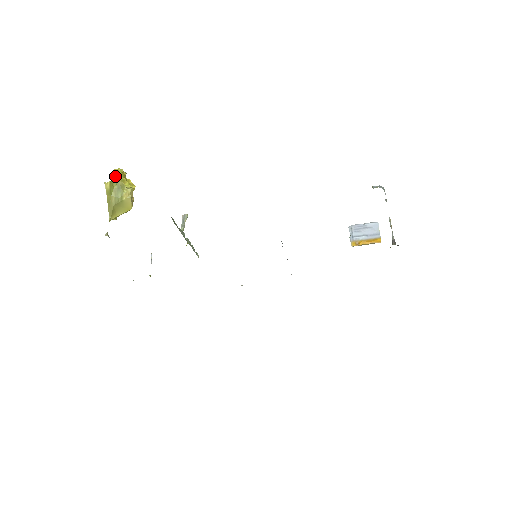
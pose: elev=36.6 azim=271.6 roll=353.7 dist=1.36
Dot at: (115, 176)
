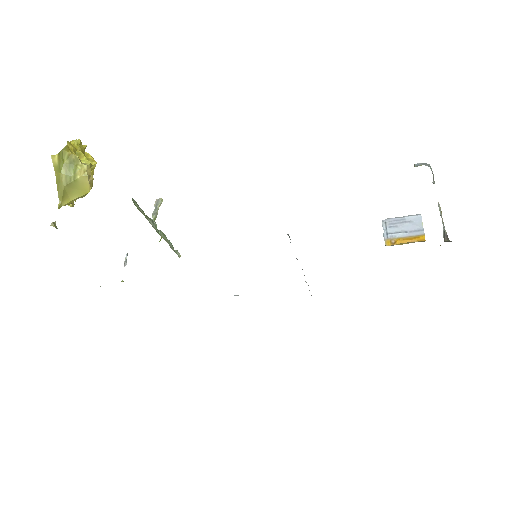
Dot at: (66, 147)
